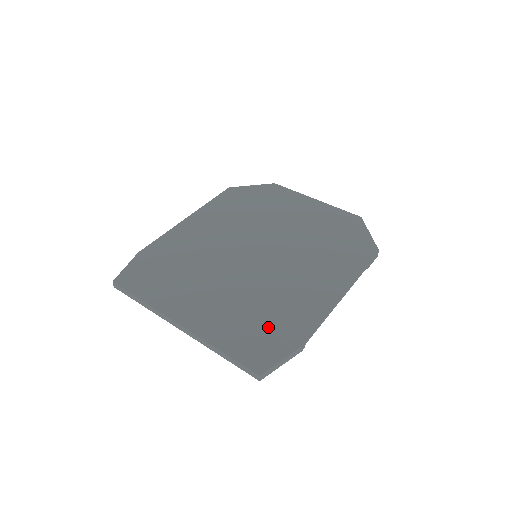
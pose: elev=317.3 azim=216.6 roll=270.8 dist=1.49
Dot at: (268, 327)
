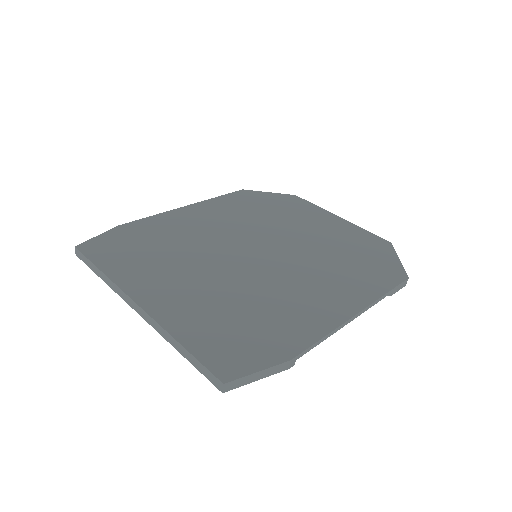
Dot at: (251, 330)
